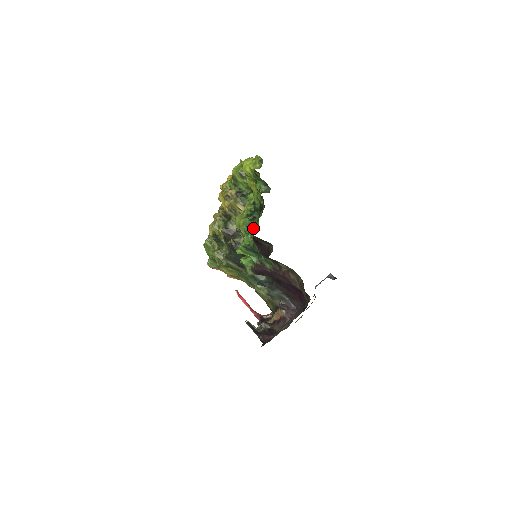
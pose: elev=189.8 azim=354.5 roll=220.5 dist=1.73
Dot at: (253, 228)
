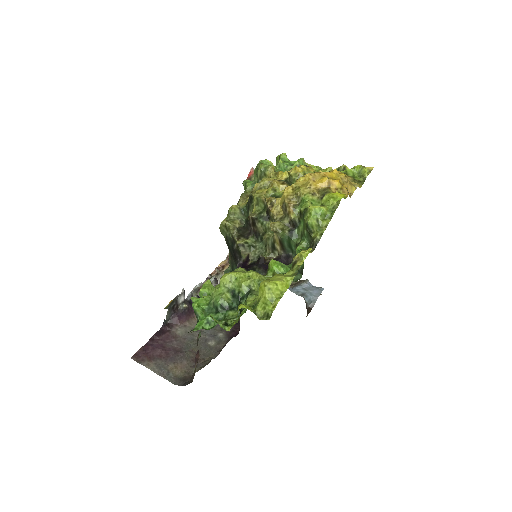
Dot at: (207, 321)
